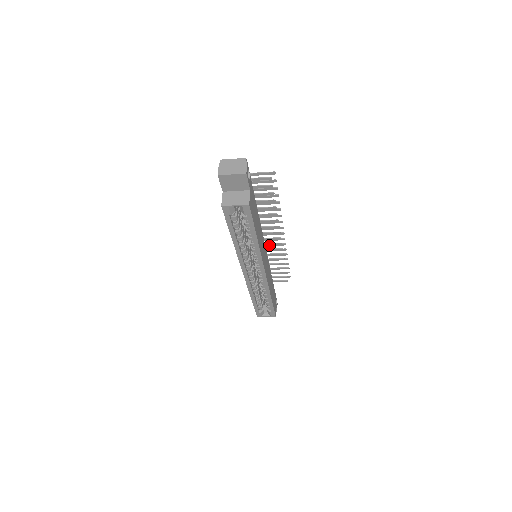
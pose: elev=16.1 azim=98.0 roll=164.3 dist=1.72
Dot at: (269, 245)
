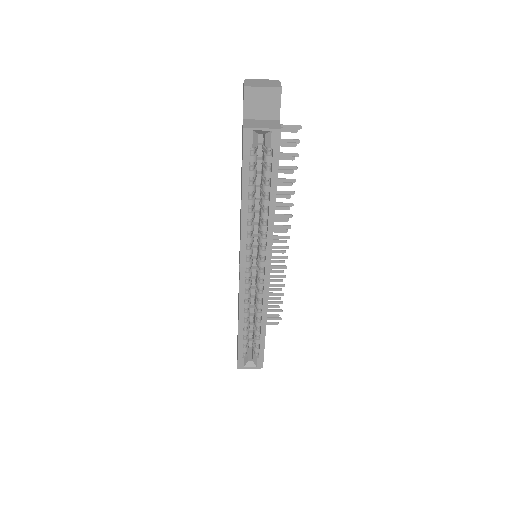
Dot at: occluded
